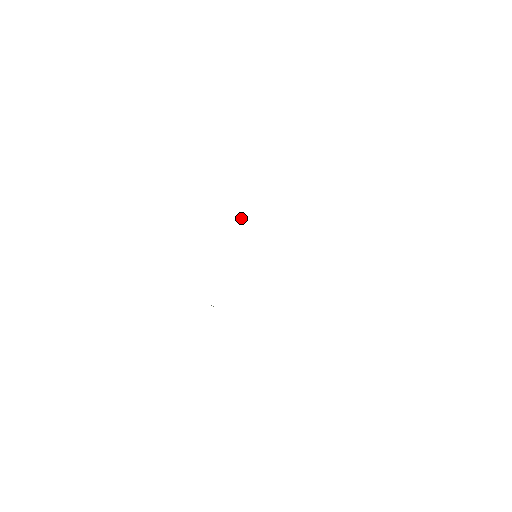
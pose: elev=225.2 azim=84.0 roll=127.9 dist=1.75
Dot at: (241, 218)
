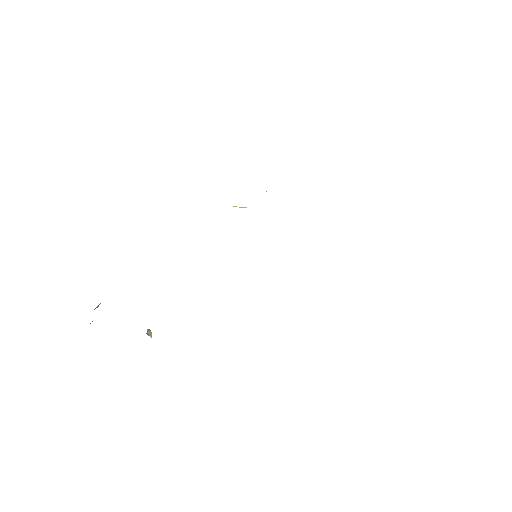
Dot at: (243, 207)
